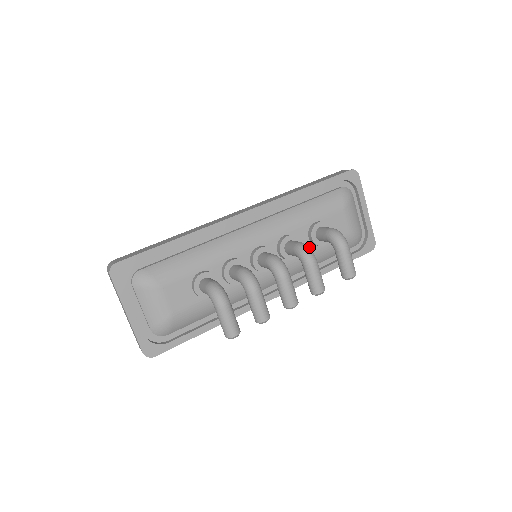
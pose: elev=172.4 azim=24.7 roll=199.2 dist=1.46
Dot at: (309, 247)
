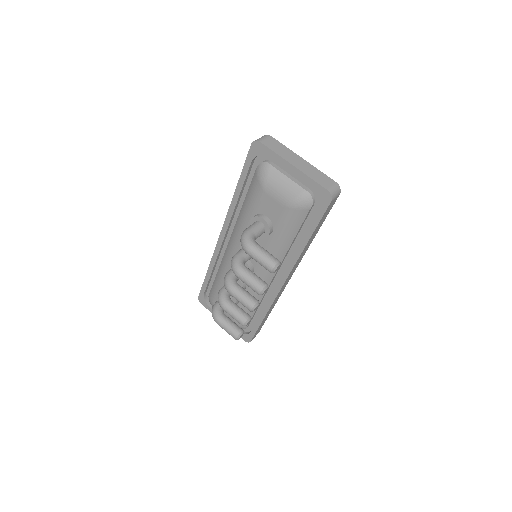
Dot at: (266, 239)
